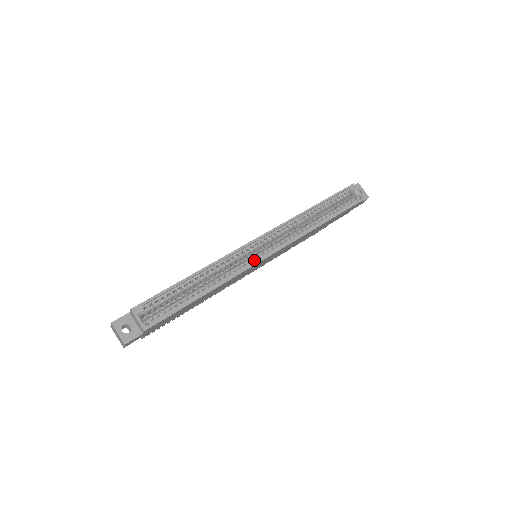
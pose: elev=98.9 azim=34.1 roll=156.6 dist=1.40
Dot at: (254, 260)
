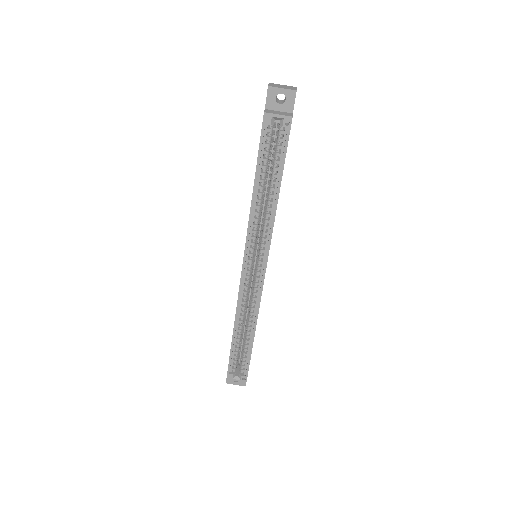
Dot at: (258, 287)
